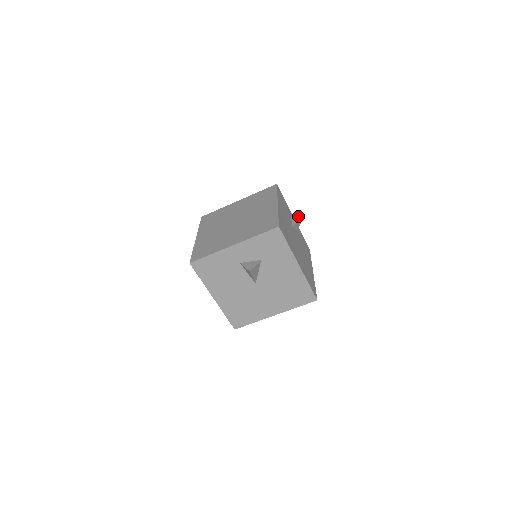
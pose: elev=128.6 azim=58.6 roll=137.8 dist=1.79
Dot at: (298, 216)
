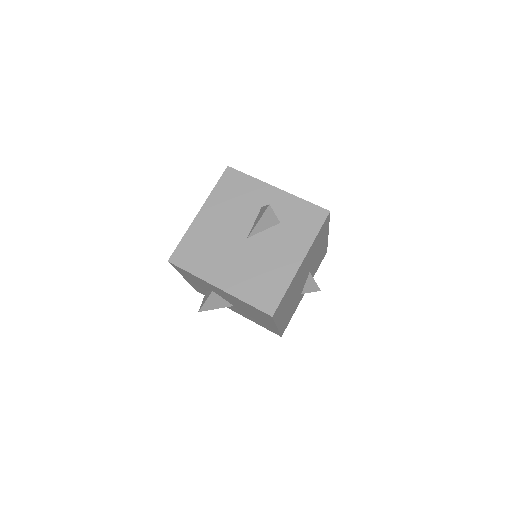
Dot at: occluded
